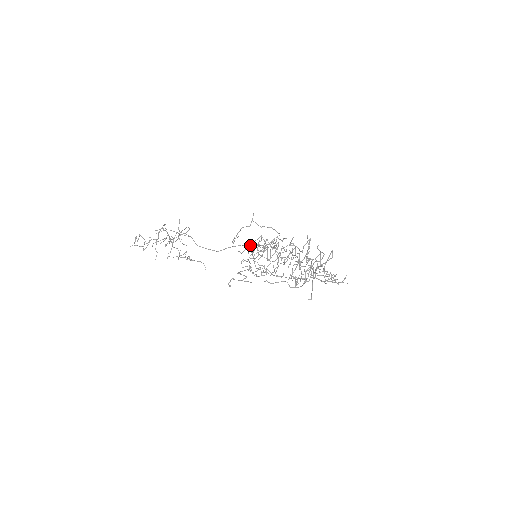
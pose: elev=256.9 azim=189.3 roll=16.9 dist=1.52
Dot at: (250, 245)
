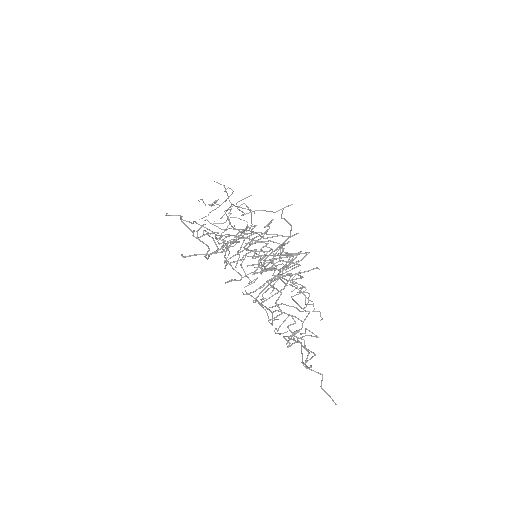
Dot at: occluded
